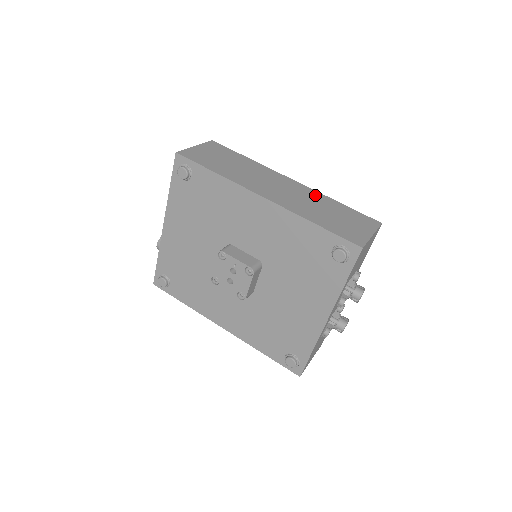
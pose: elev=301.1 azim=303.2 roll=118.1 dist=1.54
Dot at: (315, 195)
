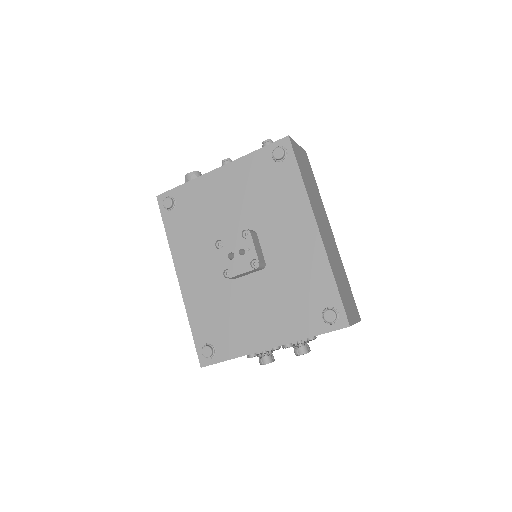
Dot at: (340, 260)
